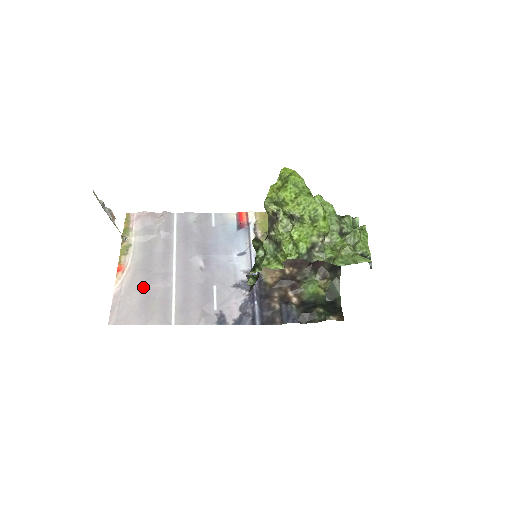
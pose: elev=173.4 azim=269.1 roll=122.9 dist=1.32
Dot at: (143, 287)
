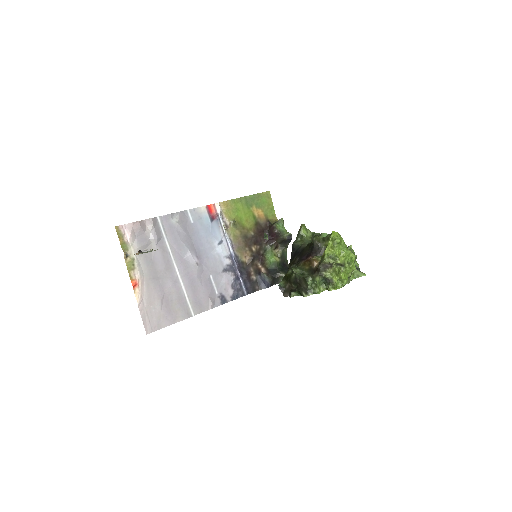
Dot at: (160, 294)
